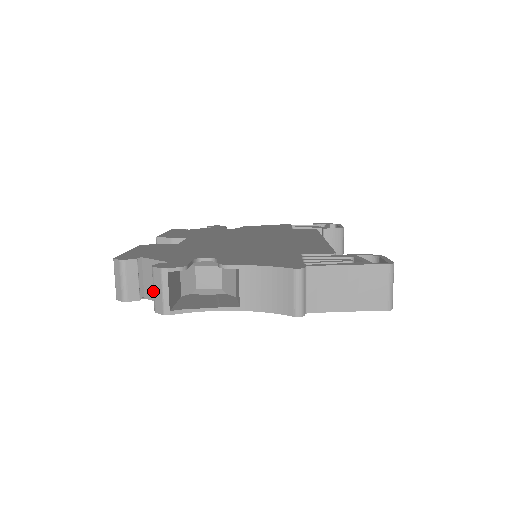
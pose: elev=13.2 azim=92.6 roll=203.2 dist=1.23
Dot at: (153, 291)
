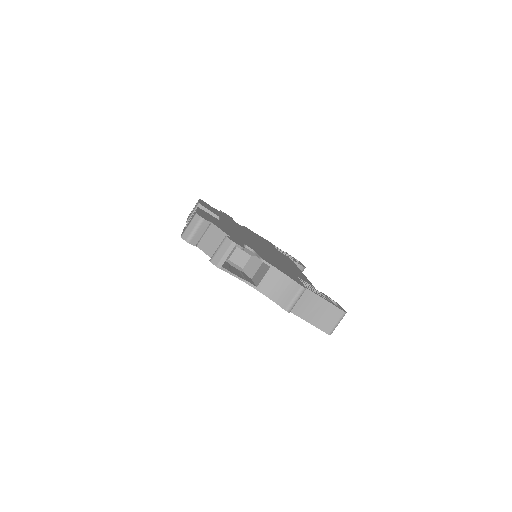
Dot at: (217, 250)
